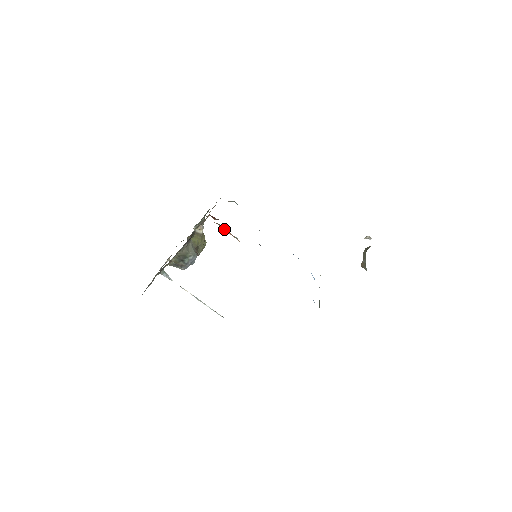
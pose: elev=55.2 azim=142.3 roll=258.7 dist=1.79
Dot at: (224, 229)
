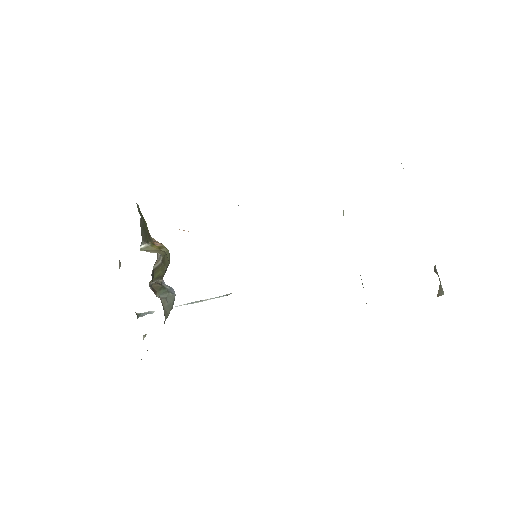
Dot at: occluded
